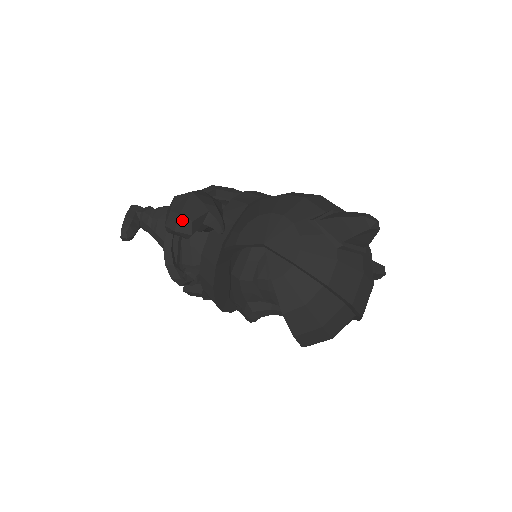
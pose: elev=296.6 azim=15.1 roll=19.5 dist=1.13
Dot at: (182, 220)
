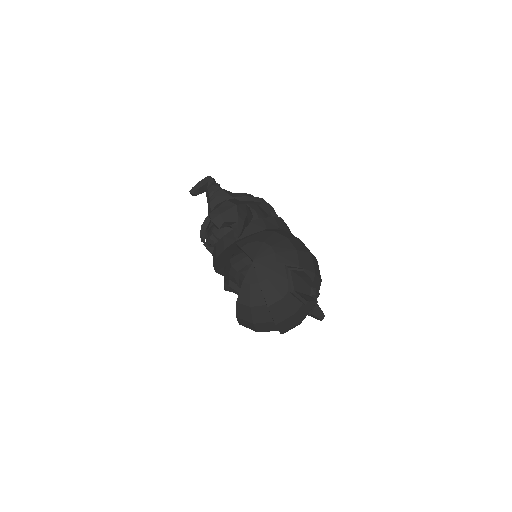
Dot at: (219, 218)
